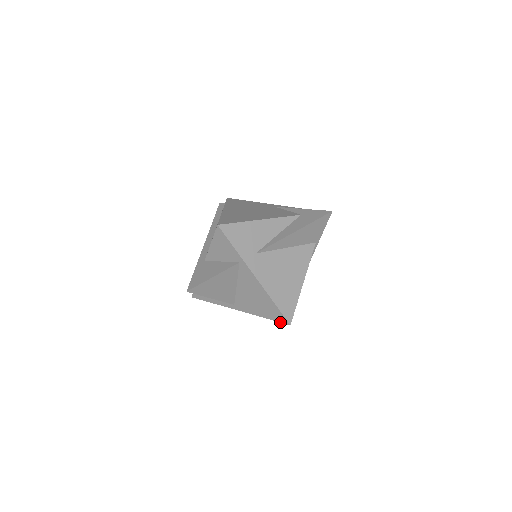
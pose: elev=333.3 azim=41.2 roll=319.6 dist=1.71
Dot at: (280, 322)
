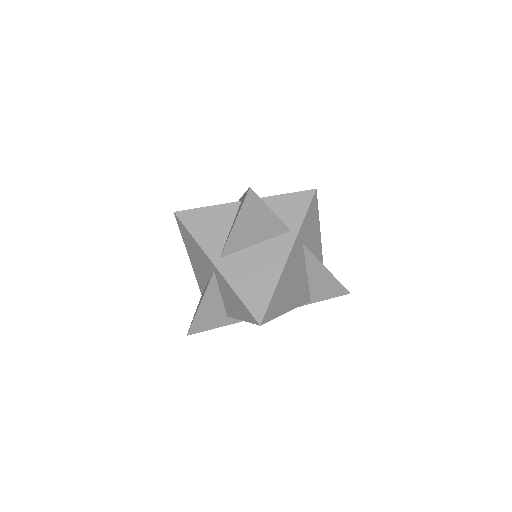
Dot at: (252, 314)
